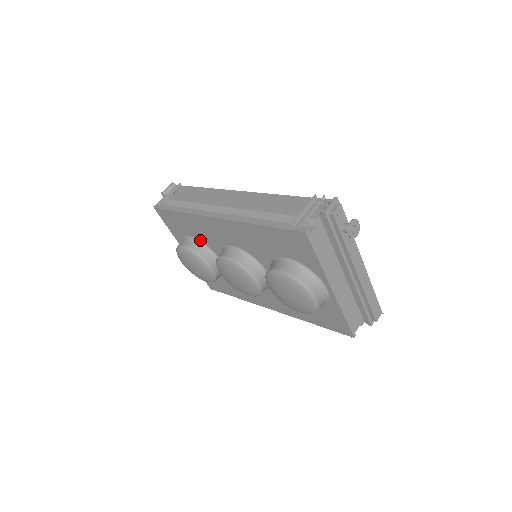
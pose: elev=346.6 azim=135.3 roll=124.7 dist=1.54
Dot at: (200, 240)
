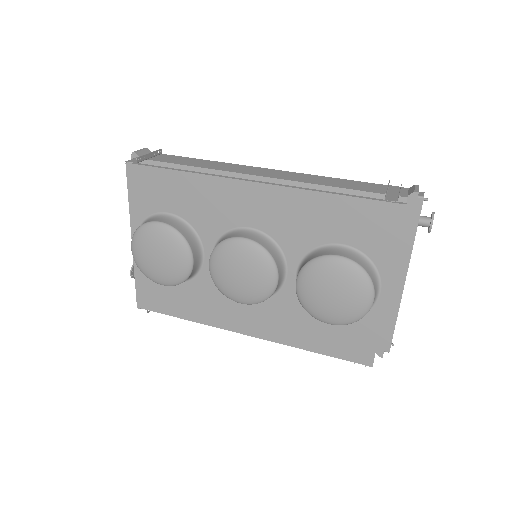
Dot at: (186, 220)
